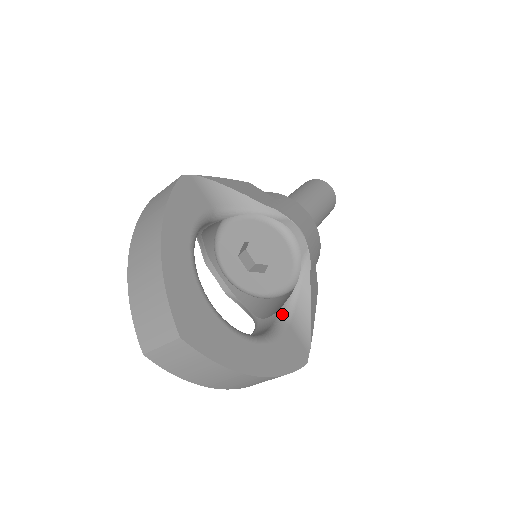
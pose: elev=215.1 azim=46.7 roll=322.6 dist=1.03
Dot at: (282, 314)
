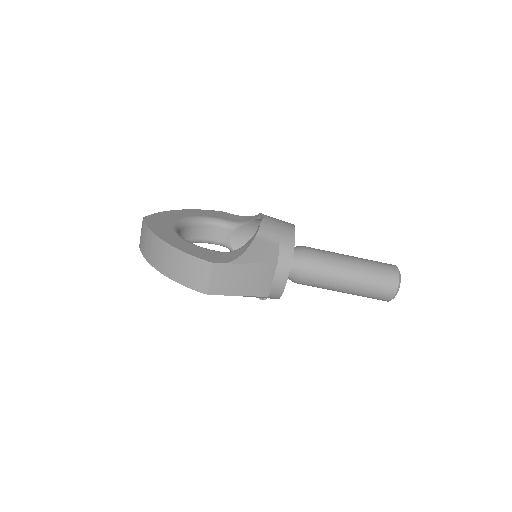
Dot at: occluded
